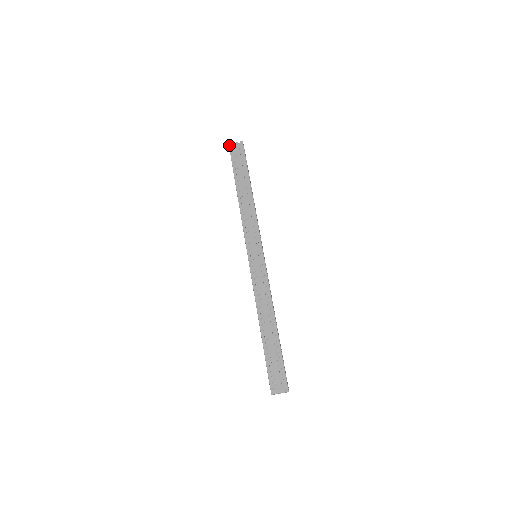
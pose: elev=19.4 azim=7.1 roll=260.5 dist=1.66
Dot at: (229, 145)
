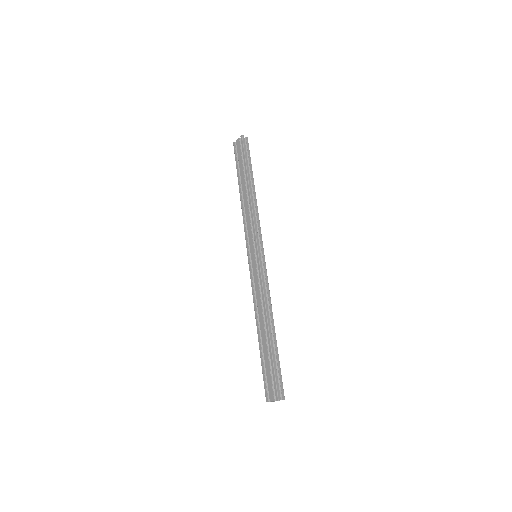
Dot at: (233, 144)
